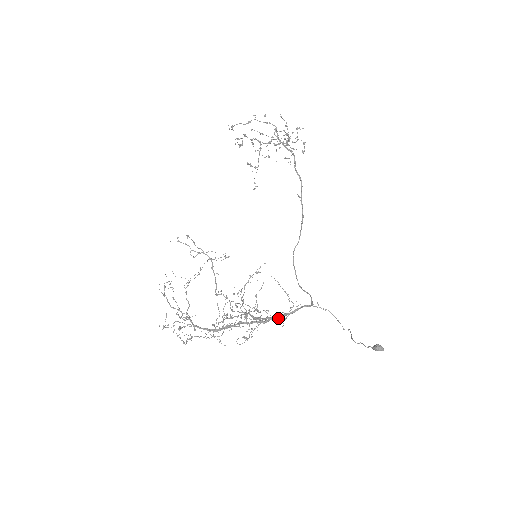
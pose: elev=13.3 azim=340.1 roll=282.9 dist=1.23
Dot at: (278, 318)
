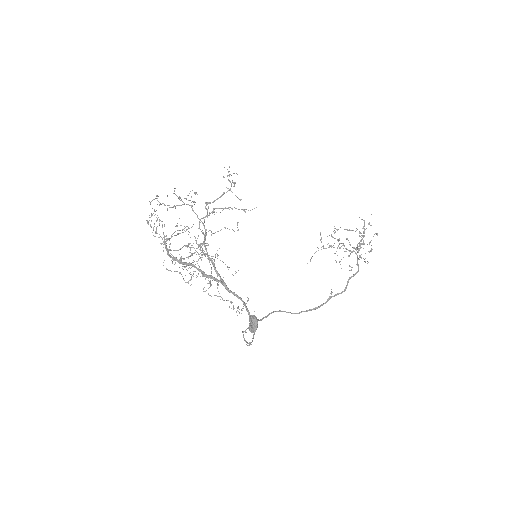
Dot at: (216, 270)
